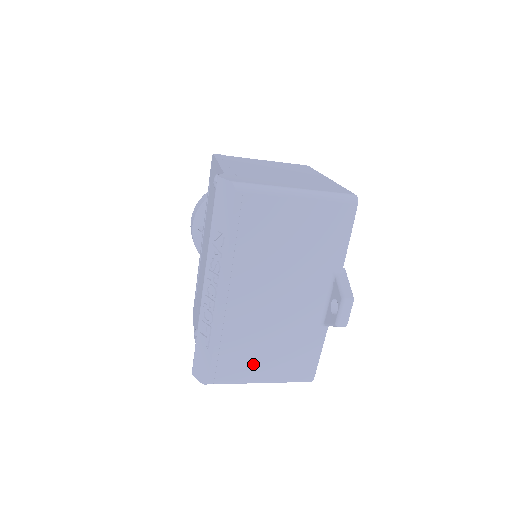
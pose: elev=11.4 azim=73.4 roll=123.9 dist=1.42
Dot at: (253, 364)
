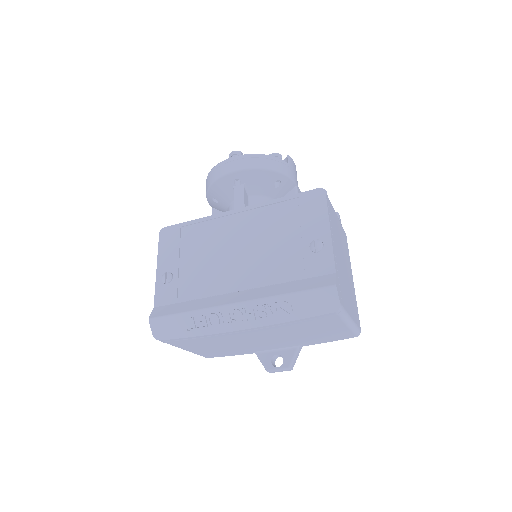
Dot at: (196, 346)
